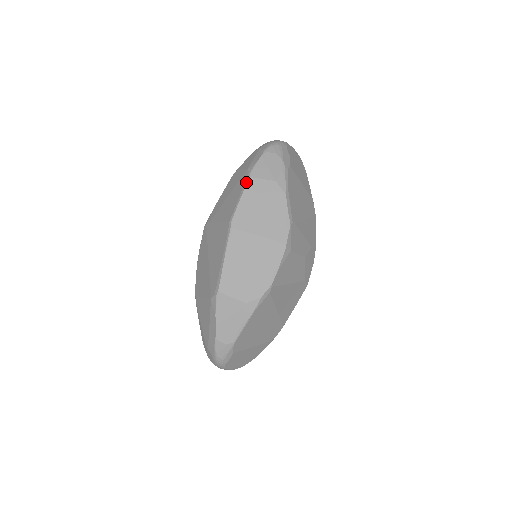
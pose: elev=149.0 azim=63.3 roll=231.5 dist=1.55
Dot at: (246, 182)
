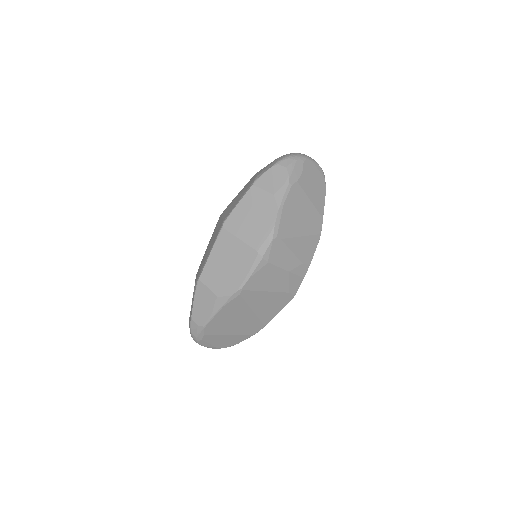
Dot at: (248, 189)
